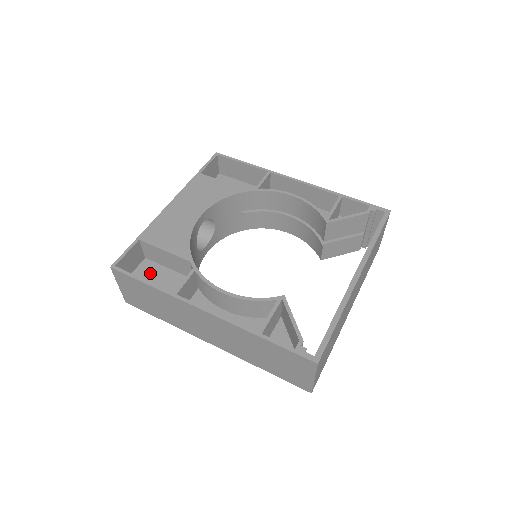
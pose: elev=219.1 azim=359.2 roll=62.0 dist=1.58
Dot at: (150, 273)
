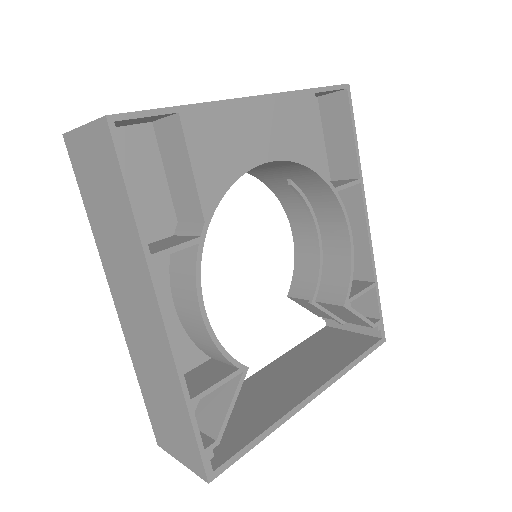
Dot at: (139, 155)
